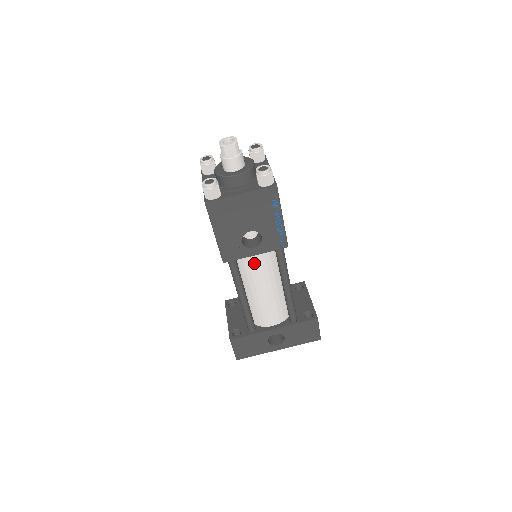
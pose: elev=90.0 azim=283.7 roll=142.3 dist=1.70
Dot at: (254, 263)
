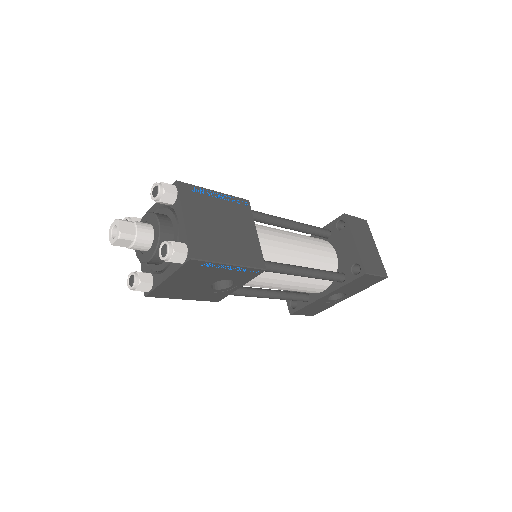
Dot at: (249, 284)
